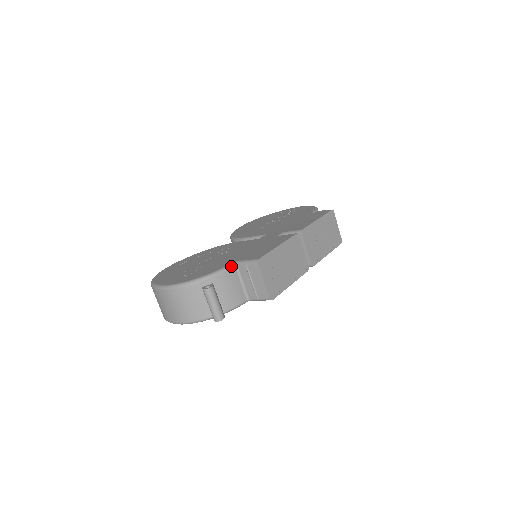
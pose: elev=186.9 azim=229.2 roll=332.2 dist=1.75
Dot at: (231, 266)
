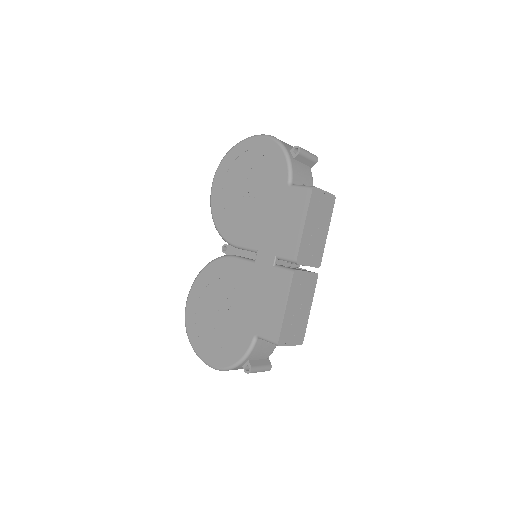
Dot at: (254, 342)
